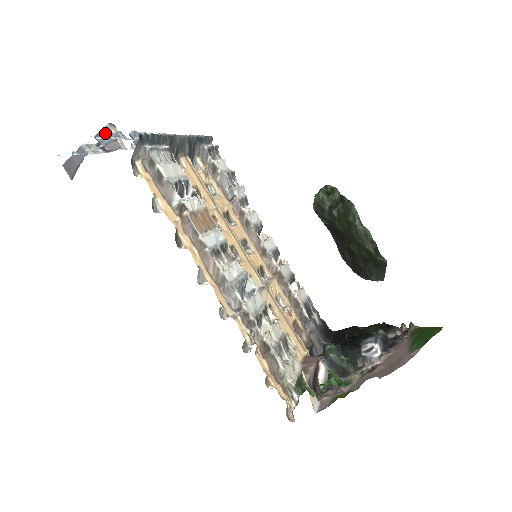
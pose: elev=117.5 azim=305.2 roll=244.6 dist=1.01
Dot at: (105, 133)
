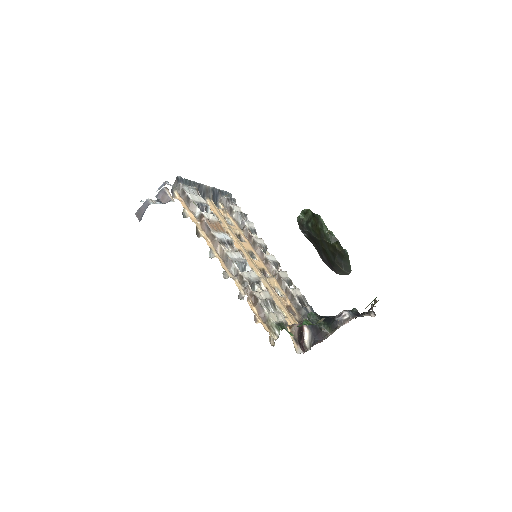
Dot at: (162, 193)
